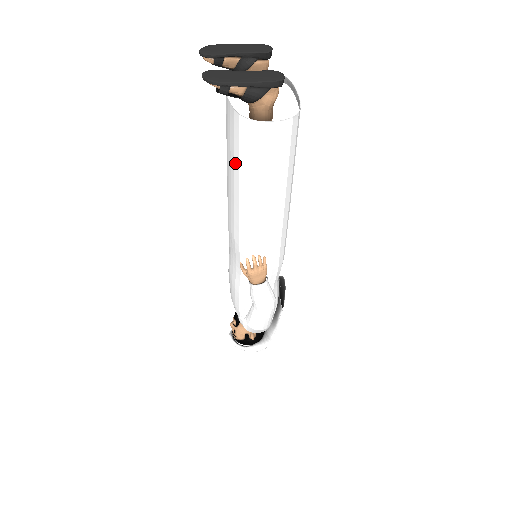
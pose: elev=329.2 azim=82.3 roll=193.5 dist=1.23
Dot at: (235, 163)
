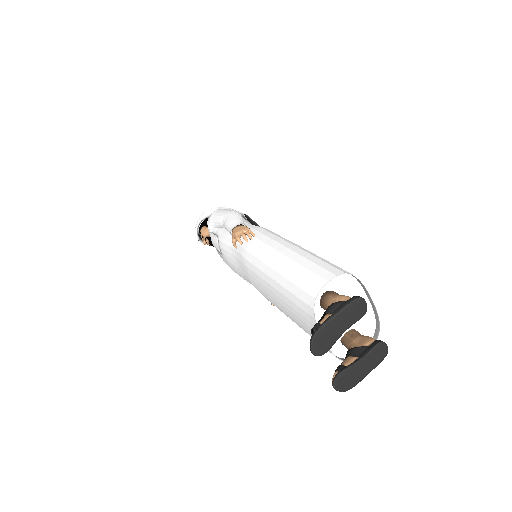
Dot at: occluded
